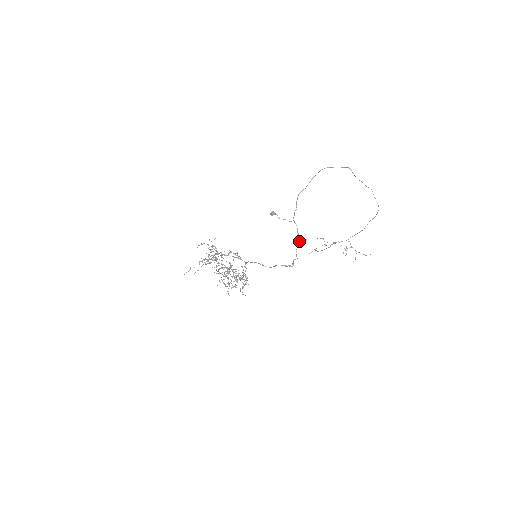
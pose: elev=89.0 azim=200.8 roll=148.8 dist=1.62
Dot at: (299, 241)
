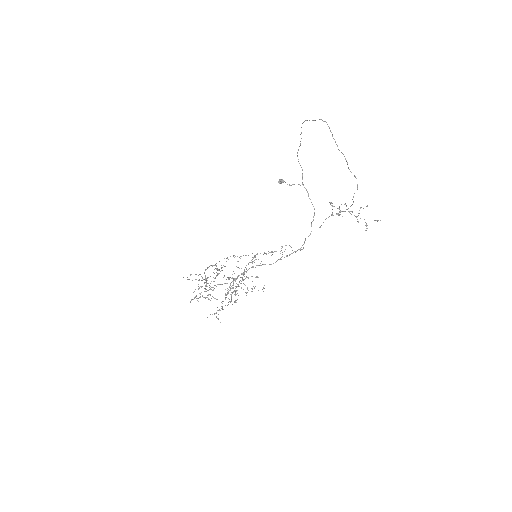
Dot at: occluded
